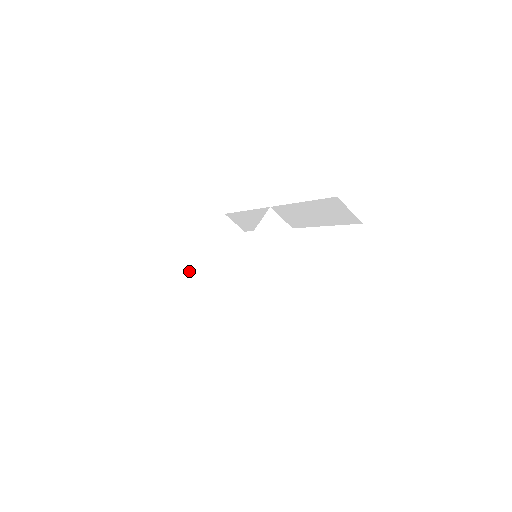
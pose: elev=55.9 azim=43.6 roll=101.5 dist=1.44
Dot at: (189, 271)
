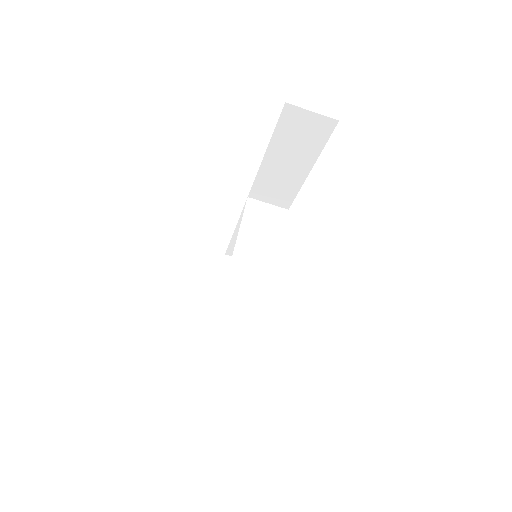
Dot at: (209, 332)
